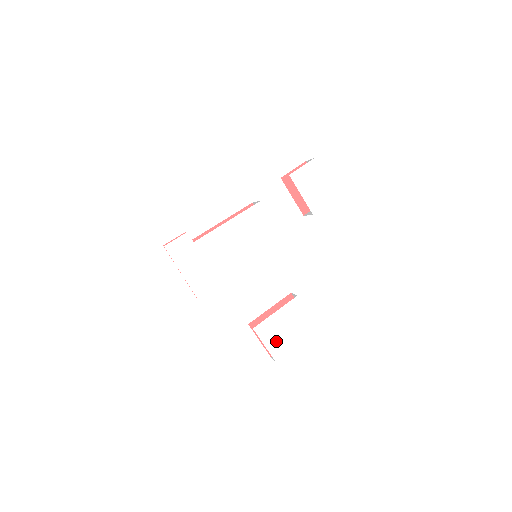
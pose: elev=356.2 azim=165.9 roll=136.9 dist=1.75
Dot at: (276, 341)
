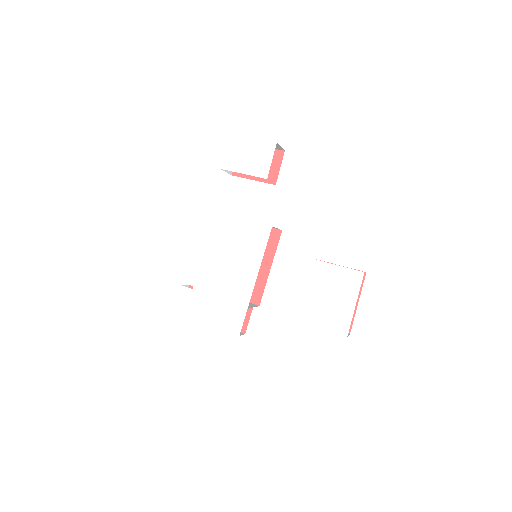
Dot at: (329, 317)
